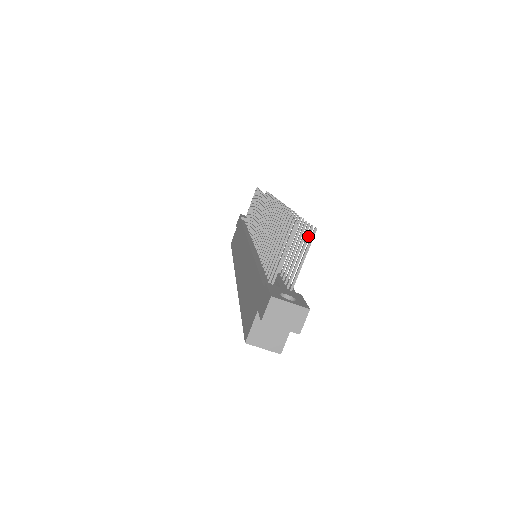
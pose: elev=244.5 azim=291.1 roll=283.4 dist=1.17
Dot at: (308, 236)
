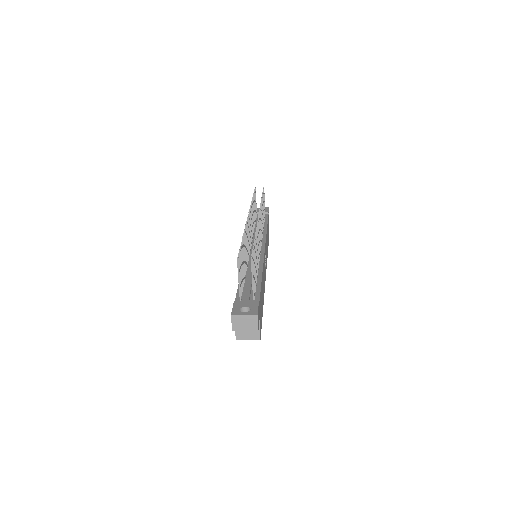
Dot at: occluded
